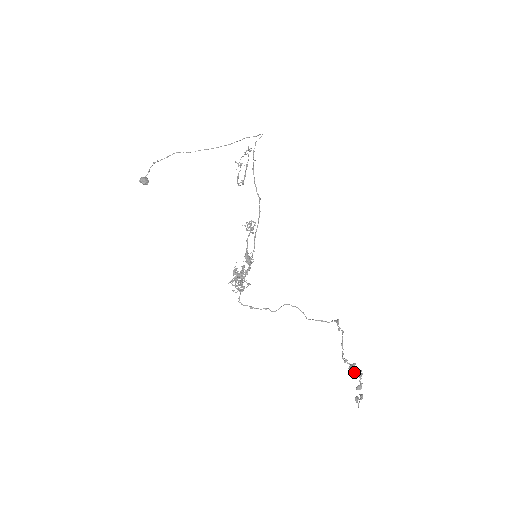
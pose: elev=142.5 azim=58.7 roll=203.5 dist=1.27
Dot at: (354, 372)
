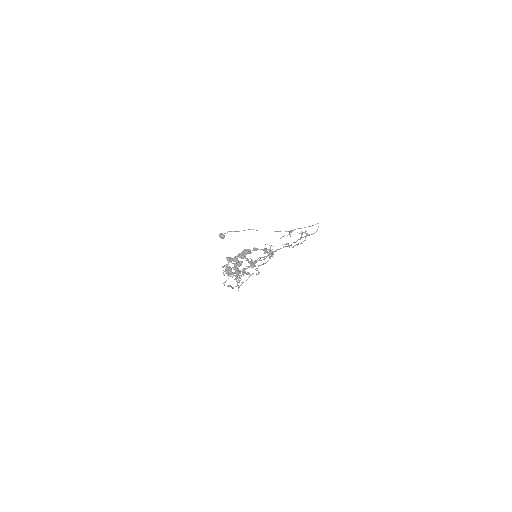
Dot at: (243, 254)
